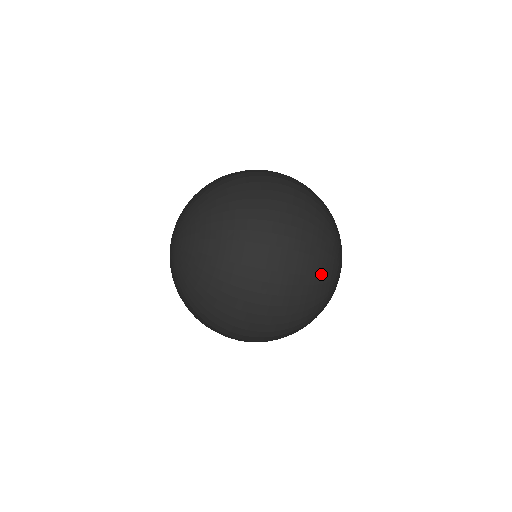
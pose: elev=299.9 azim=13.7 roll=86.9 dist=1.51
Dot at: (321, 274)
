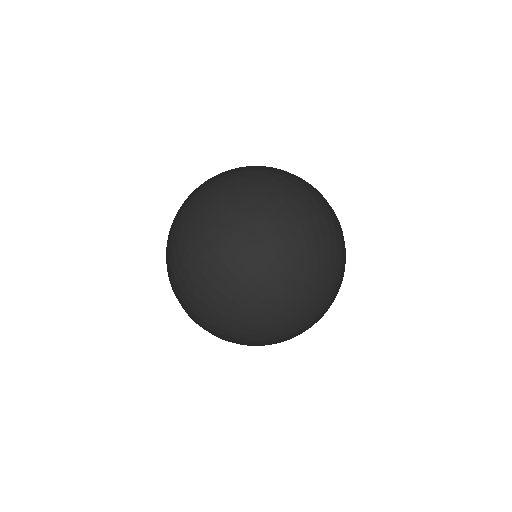
Dot at: (270, 293)
